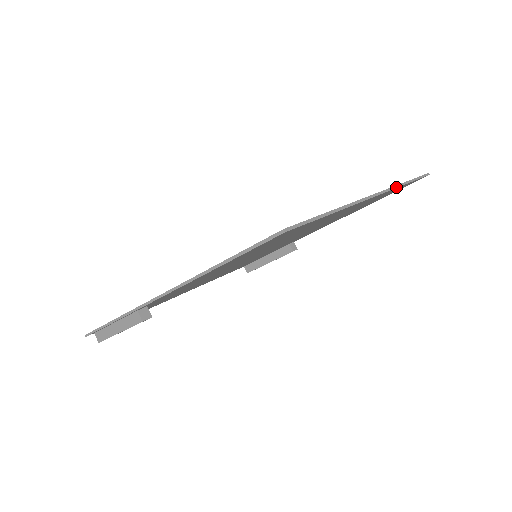
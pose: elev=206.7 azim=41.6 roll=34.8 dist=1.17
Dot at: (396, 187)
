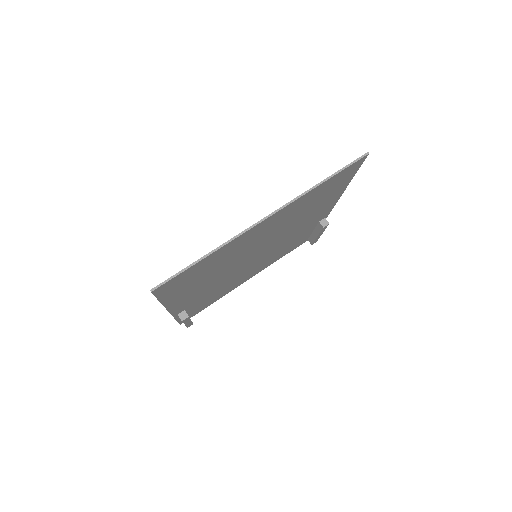
Dot at: (300, 197)
